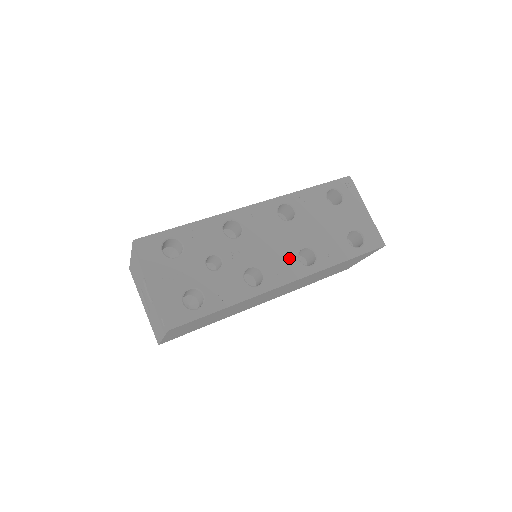
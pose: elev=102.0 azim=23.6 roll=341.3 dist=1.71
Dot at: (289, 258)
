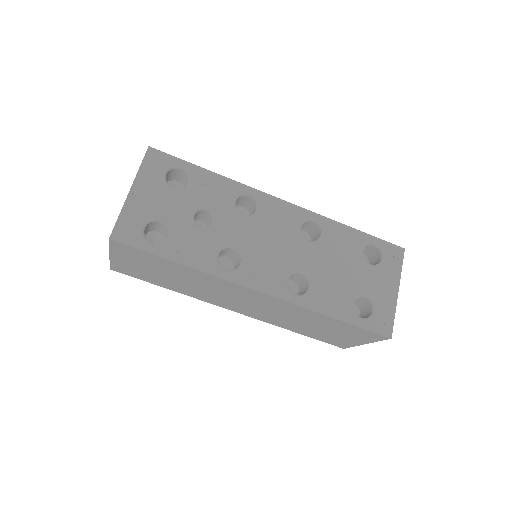
Dot at: (279, 270)
